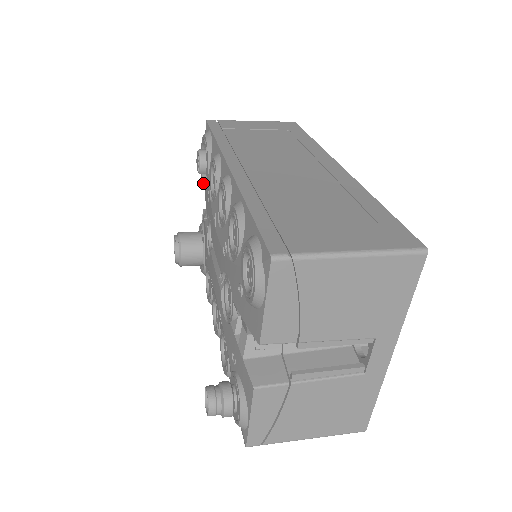
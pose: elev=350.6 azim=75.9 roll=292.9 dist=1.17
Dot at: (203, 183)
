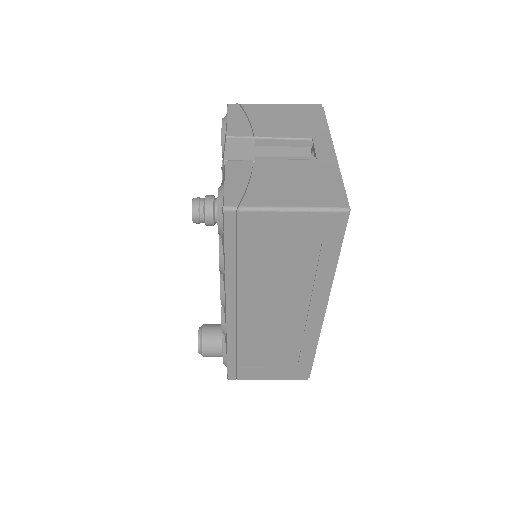
Dot at: occluded
